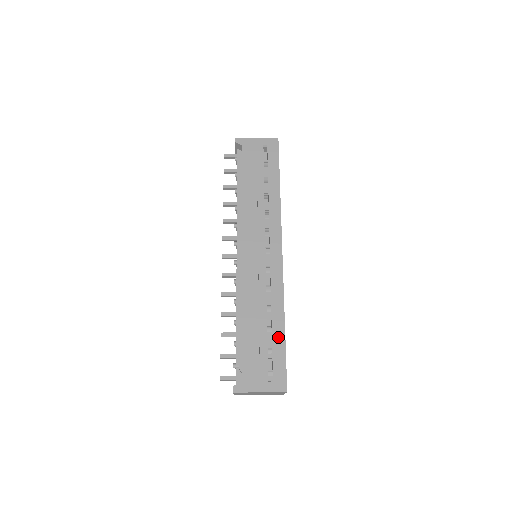
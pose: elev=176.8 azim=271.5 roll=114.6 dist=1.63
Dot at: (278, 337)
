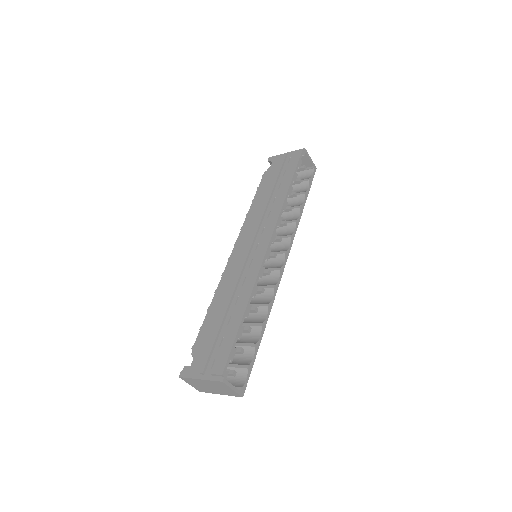
Dot at: (233, 325)
